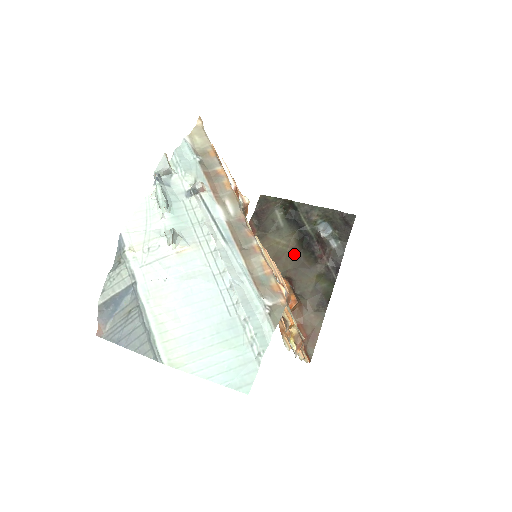
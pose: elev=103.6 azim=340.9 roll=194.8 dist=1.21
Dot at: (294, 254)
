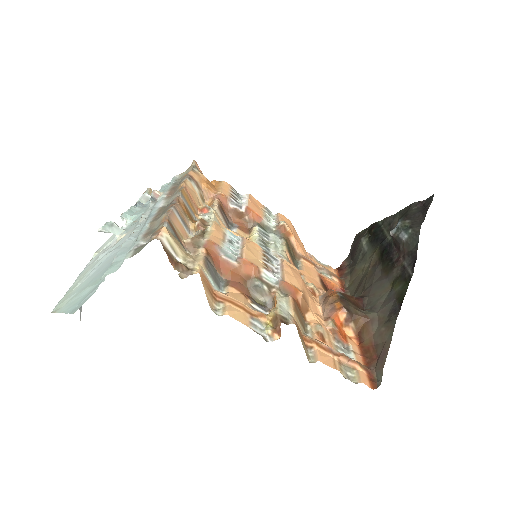
Dot at: (373, 271)
